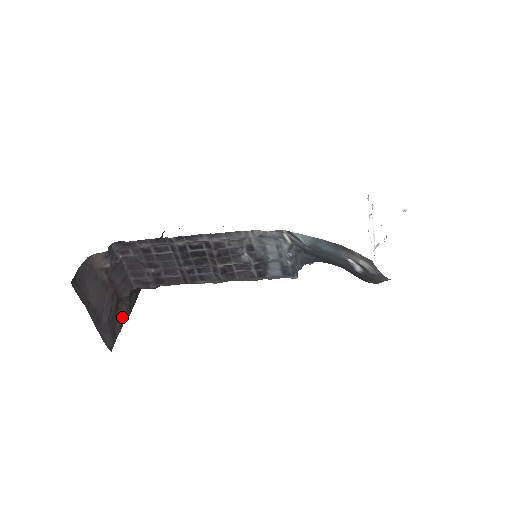
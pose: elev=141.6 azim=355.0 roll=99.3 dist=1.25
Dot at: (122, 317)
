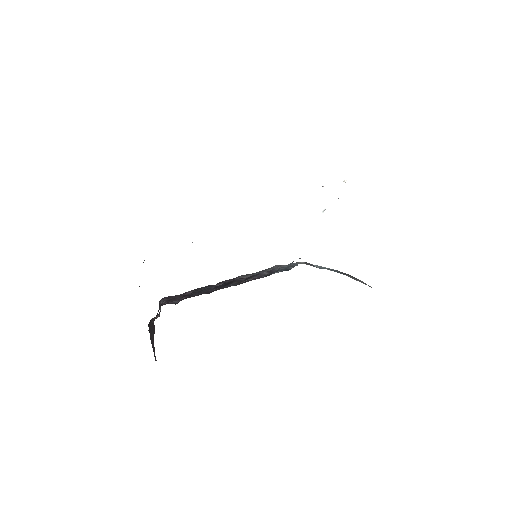
Dot at: occluded
